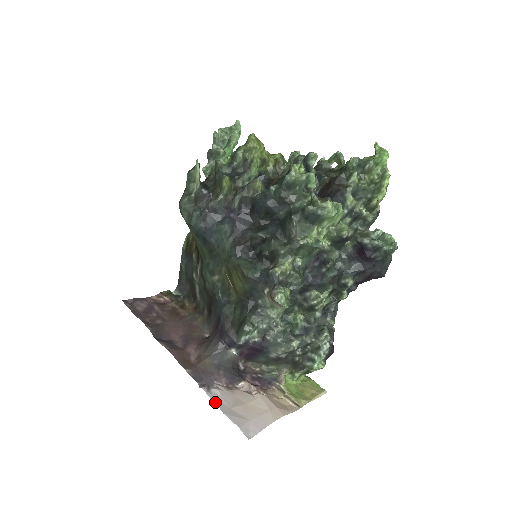
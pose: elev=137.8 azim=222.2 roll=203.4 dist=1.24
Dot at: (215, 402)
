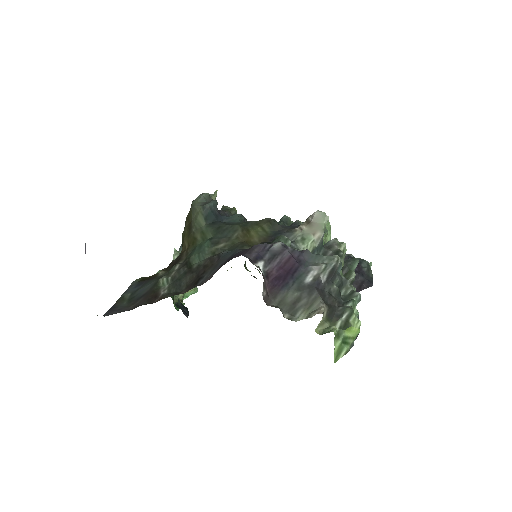
Dot at: occluded
